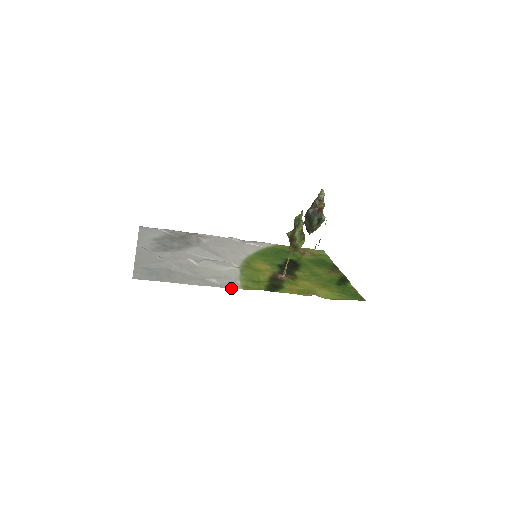
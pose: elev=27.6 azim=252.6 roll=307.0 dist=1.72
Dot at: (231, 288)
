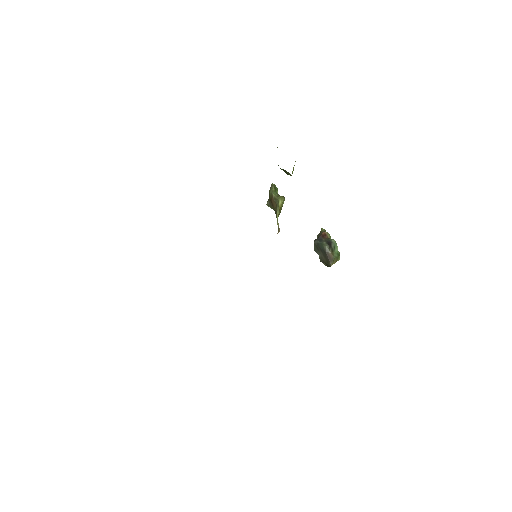
Dot at: occluded
